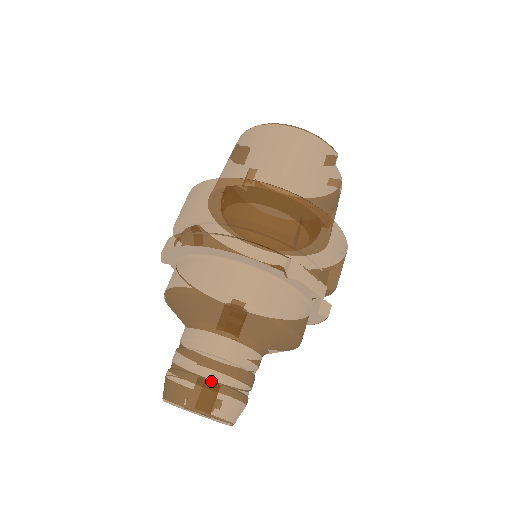
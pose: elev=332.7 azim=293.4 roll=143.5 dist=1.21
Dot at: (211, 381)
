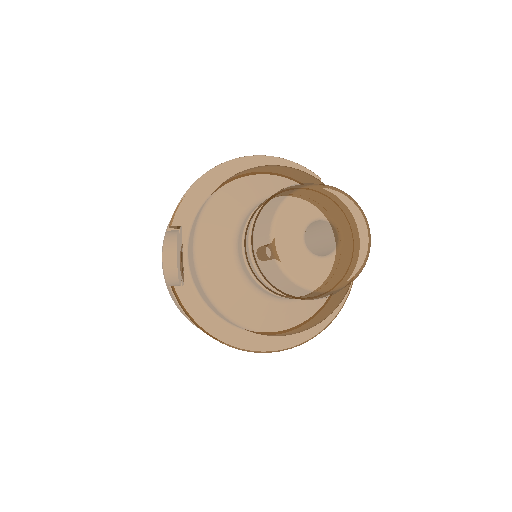
Dot at: occluded
